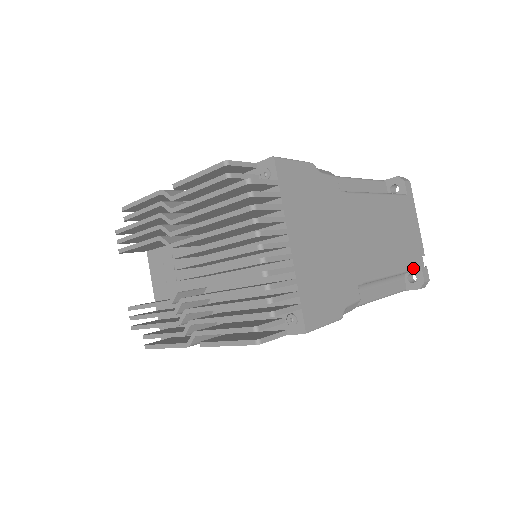
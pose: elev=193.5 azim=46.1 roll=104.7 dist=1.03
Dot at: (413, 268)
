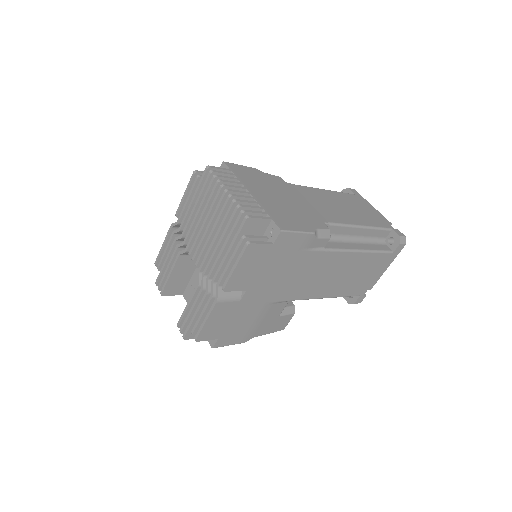
Dot at: (381, 227)
